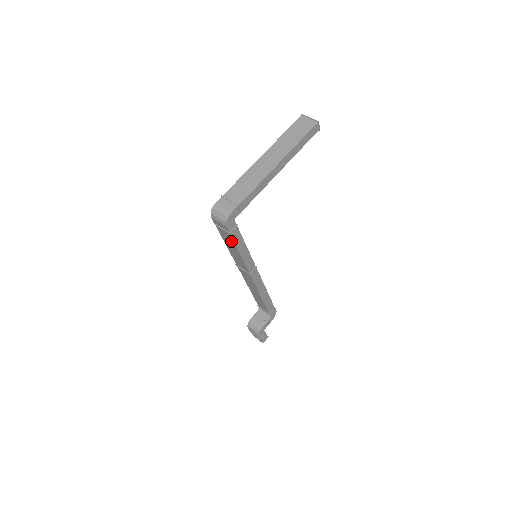
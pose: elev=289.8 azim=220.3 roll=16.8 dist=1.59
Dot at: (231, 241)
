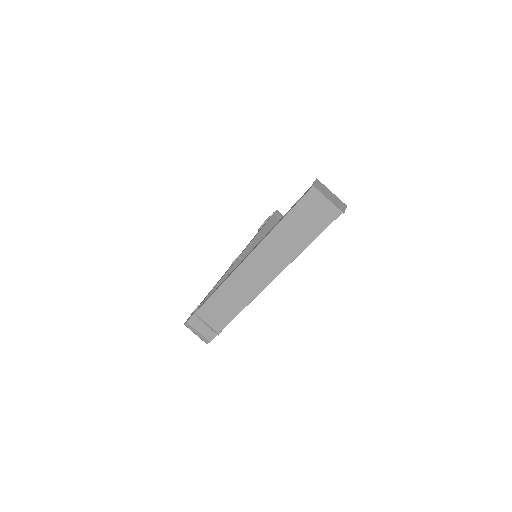
Dot at: occluded
